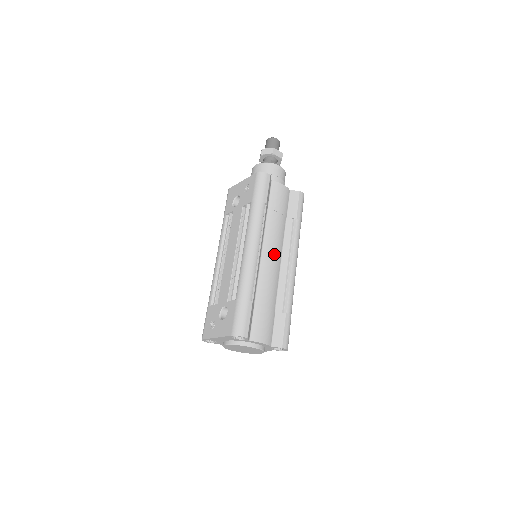
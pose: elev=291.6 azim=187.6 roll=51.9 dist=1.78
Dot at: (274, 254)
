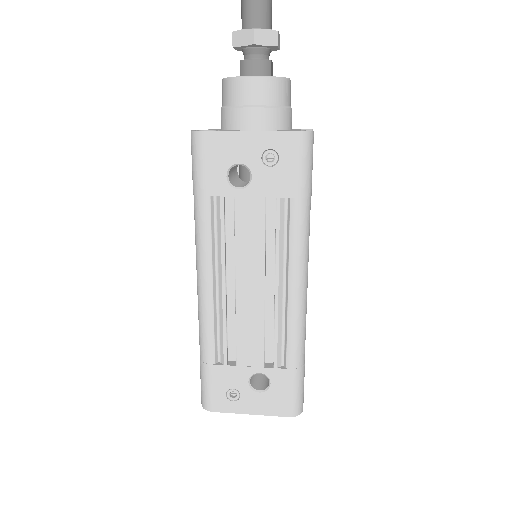
Dot at: occluded
